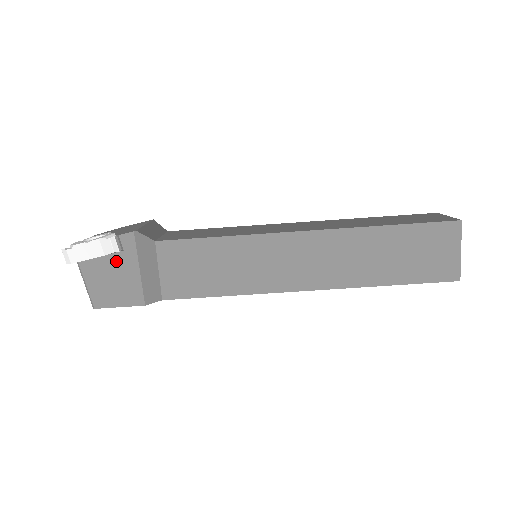
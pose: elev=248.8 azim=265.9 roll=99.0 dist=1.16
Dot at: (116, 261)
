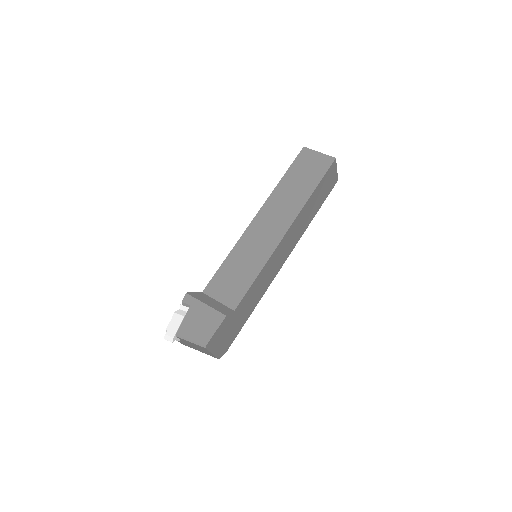
Dot at: (192, 313)
